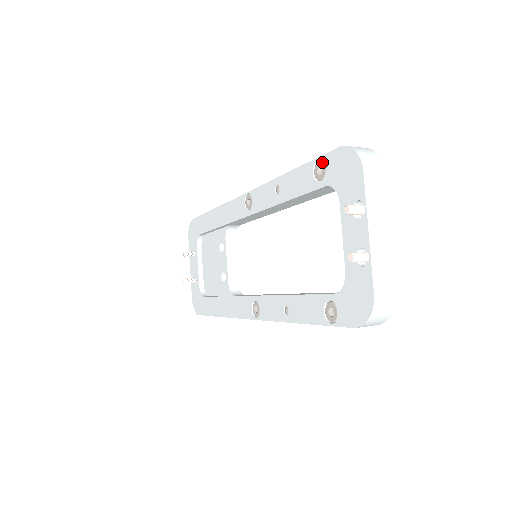
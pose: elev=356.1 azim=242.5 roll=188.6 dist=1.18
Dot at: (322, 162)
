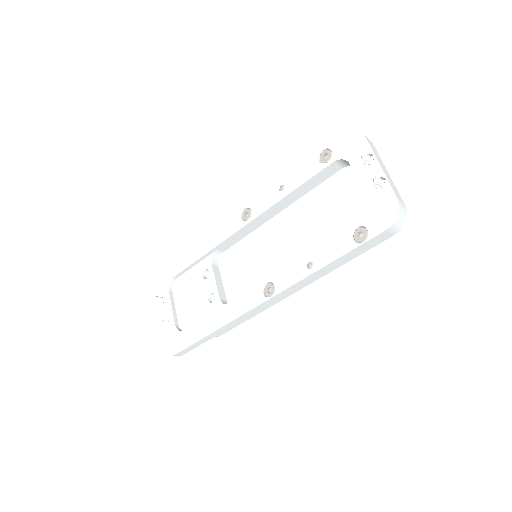
Dot at: (326, 150)
